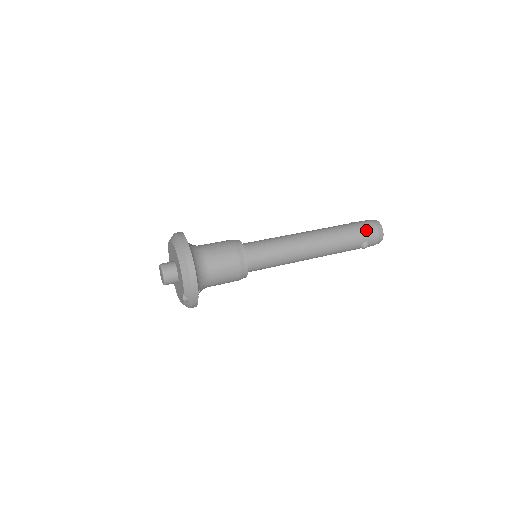
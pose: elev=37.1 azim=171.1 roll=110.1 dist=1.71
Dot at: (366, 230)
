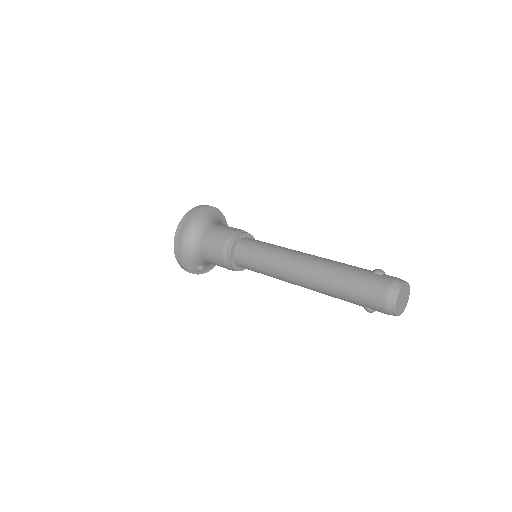
Dot at: (368, 297)
